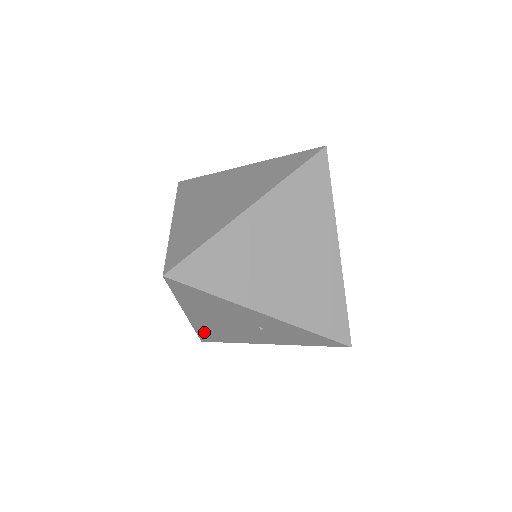
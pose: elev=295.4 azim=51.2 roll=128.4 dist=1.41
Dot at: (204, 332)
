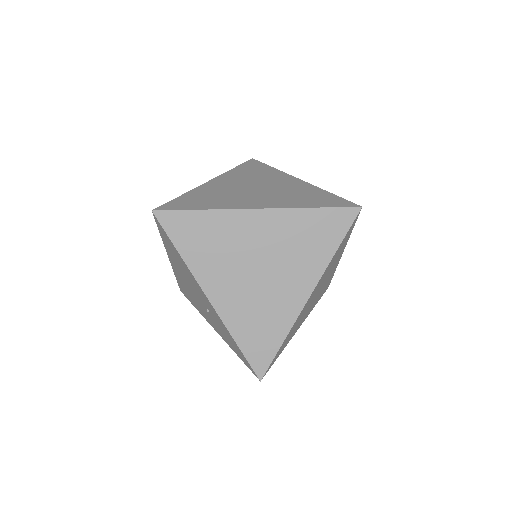
Dot at: (180, 283)
